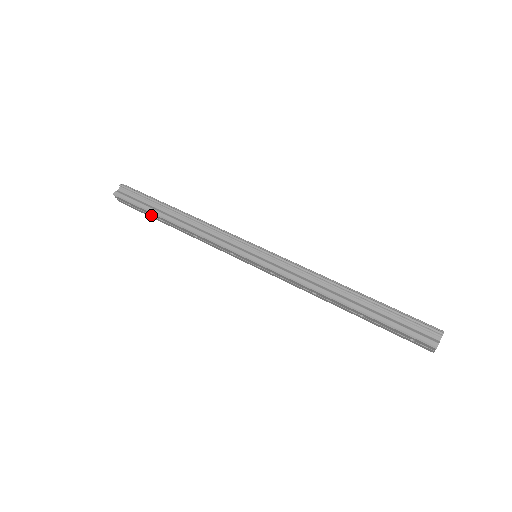
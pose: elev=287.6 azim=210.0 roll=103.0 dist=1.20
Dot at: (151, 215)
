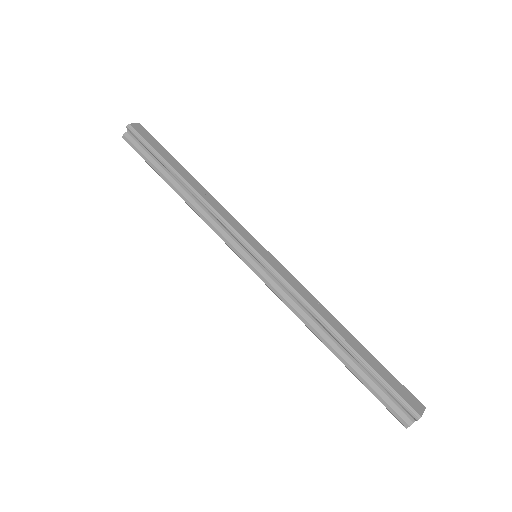
Dot at: occluded
